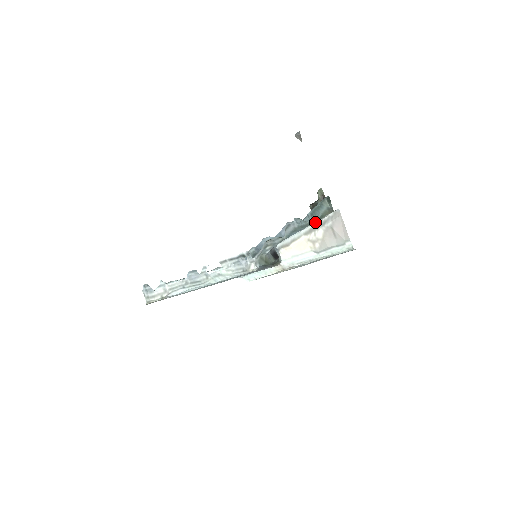
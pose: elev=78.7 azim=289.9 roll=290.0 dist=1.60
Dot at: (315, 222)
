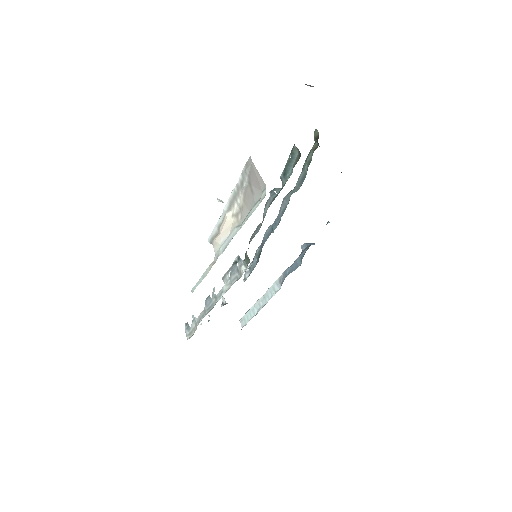
Dot at: (232, 190)
